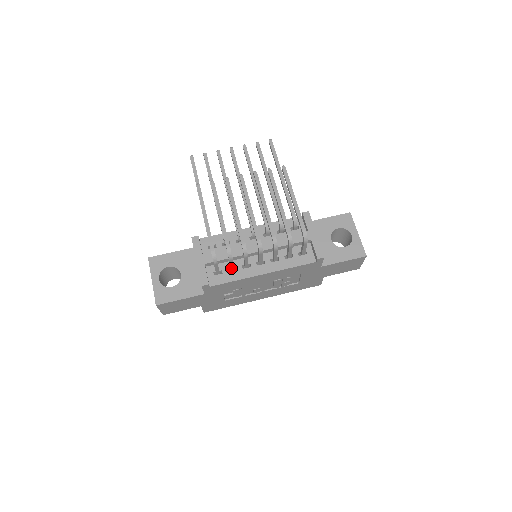
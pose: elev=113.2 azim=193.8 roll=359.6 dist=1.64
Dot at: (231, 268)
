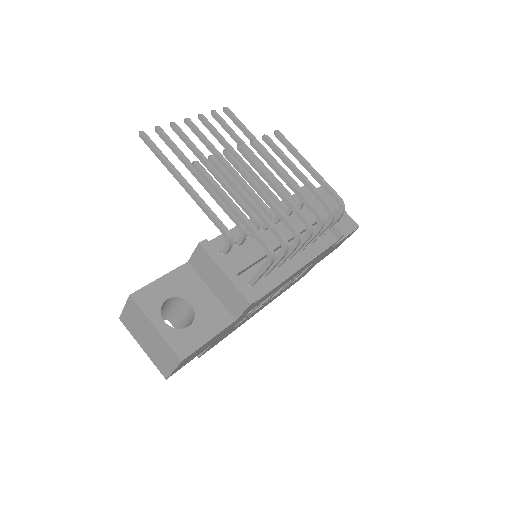
Dot at: (270, 270)
